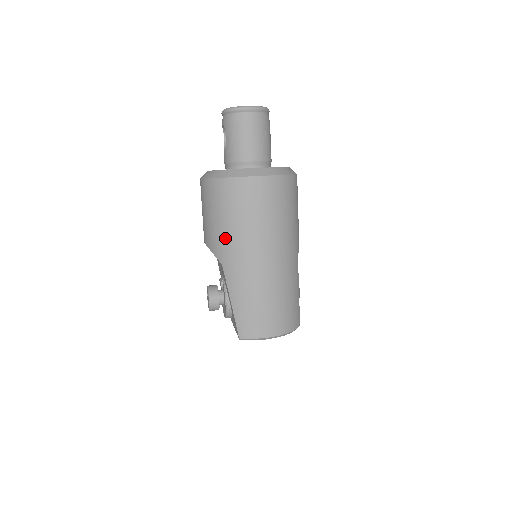
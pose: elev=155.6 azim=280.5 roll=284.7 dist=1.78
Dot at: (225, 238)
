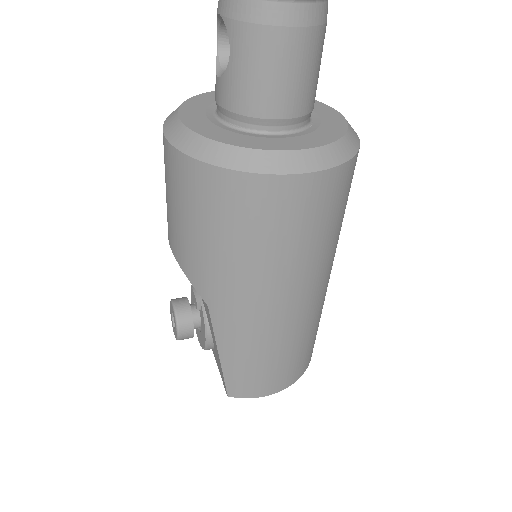
Dot at: (218, 271)
